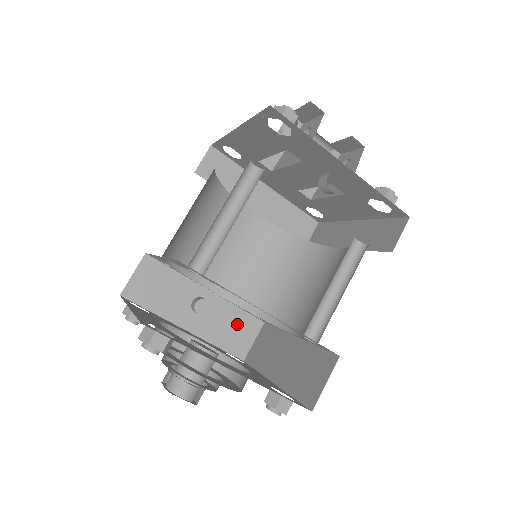
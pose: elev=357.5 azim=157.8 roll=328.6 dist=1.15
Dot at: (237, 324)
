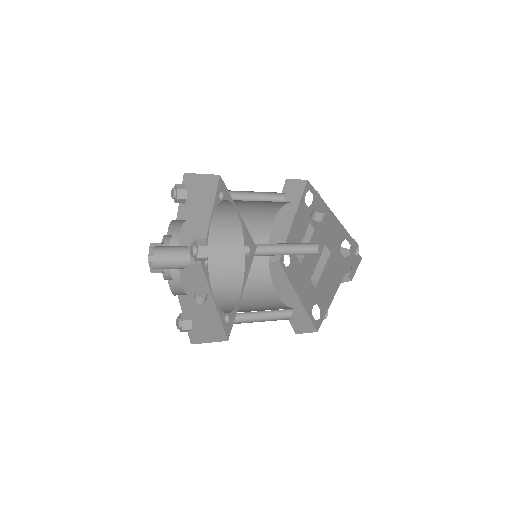
Dot at: (210, 325)
